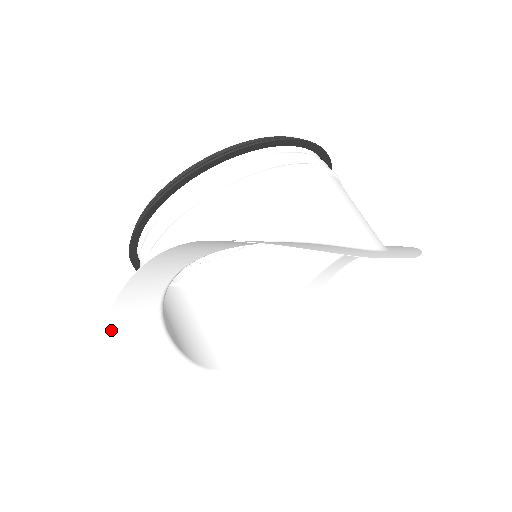
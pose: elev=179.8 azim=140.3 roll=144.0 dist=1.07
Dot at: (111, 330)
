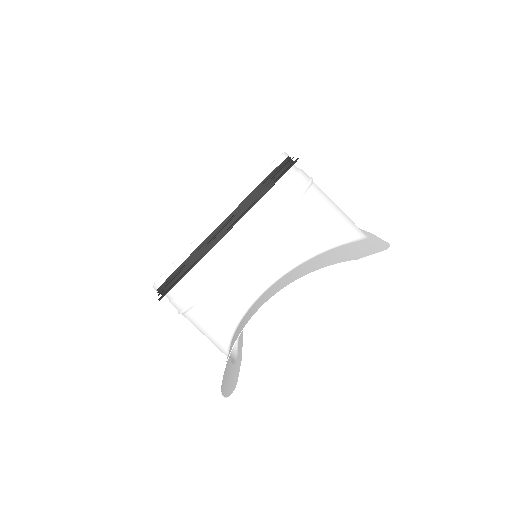
Dot at: occluded
